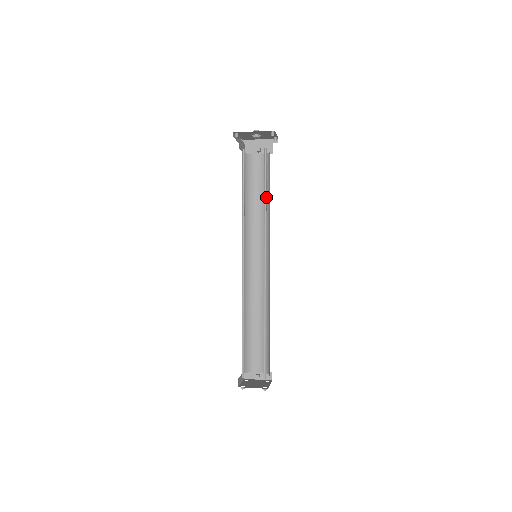
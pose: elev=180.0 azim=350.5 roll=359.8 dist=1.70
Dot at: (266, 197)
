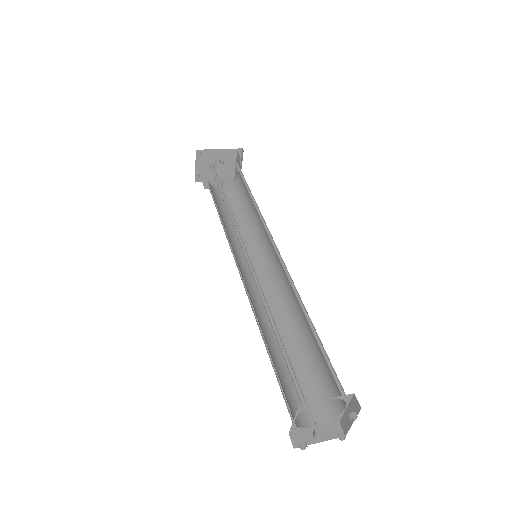
Dot at: (251, 195)
